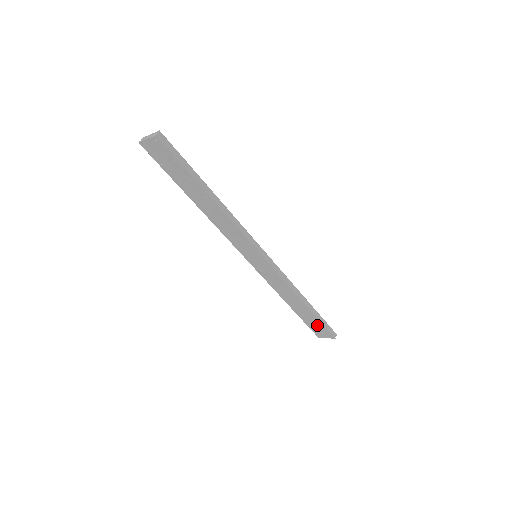
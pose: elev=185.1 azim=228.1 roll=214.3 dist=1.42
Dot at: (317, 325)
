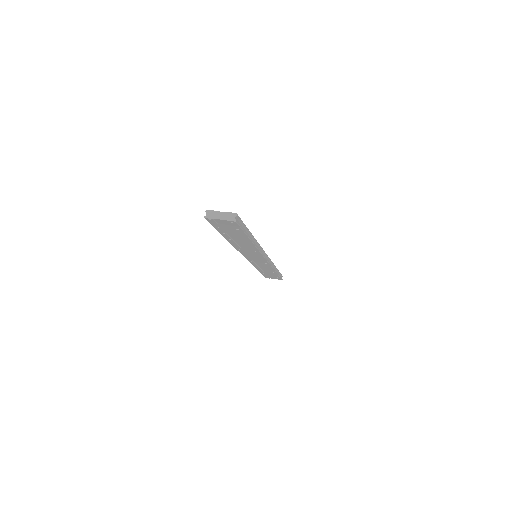
Dot at: (273, 276)
